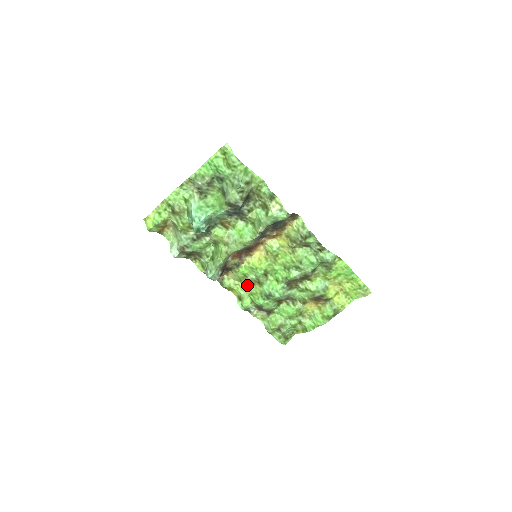
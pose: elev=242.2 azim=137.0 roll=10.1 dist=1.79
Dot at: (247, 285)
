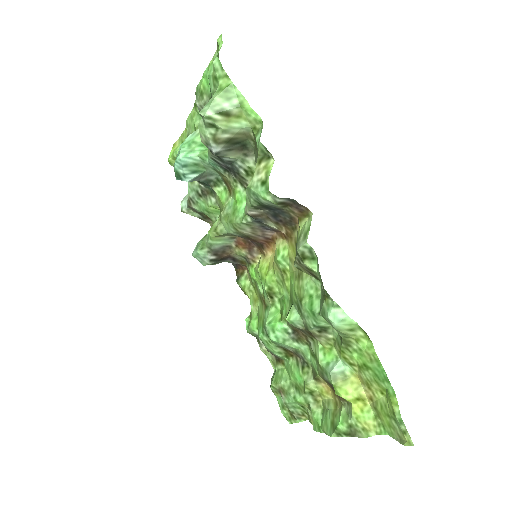
Dot at: (259, 299)
